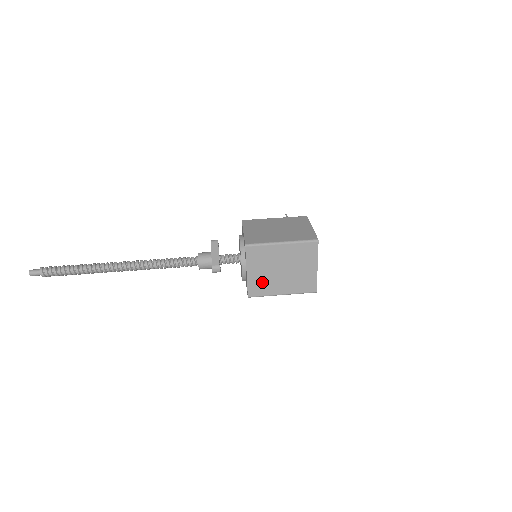
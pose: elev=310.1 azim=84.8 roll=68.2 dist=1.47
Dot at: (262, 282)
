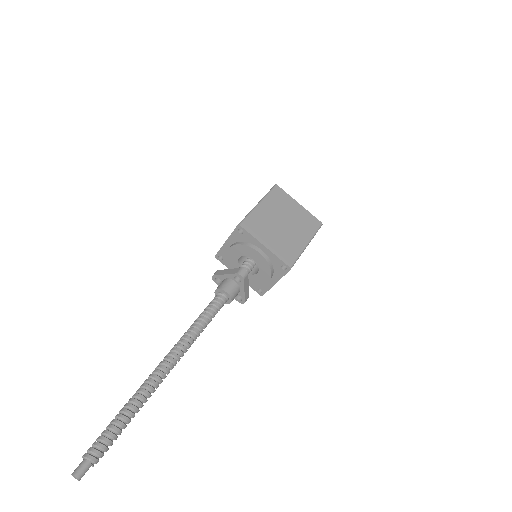
Dot at: (283, 246)
